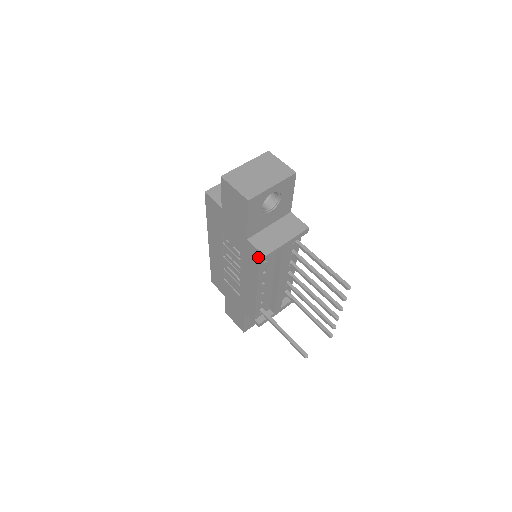
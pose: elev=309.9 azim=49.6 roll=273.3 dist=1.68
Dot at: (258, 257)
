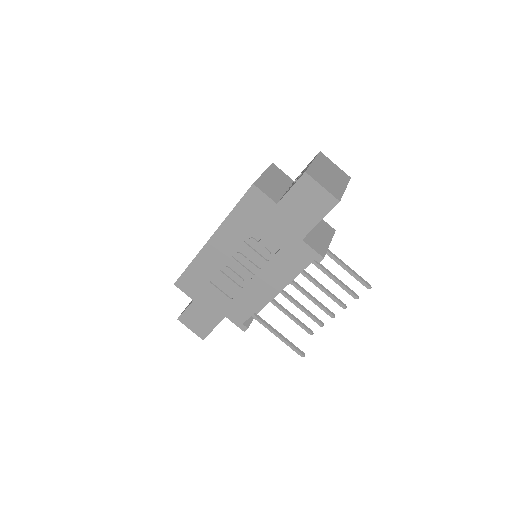
Dot at: (309, 258)
